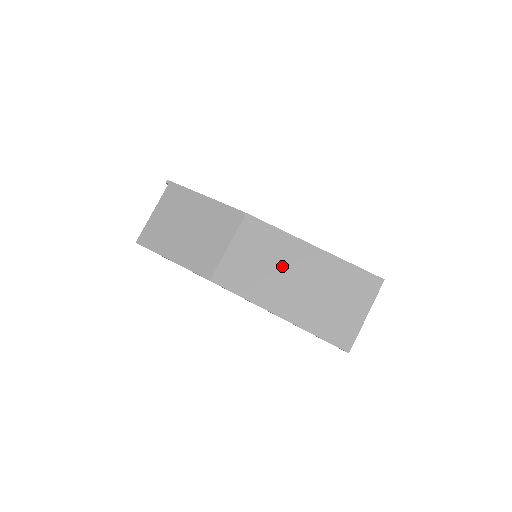
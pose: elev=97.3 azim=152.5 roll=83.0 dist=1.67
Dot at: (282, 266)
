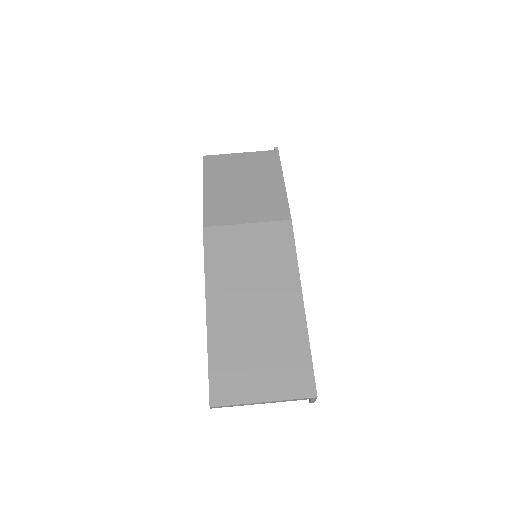
Dot at: (261, 283)
